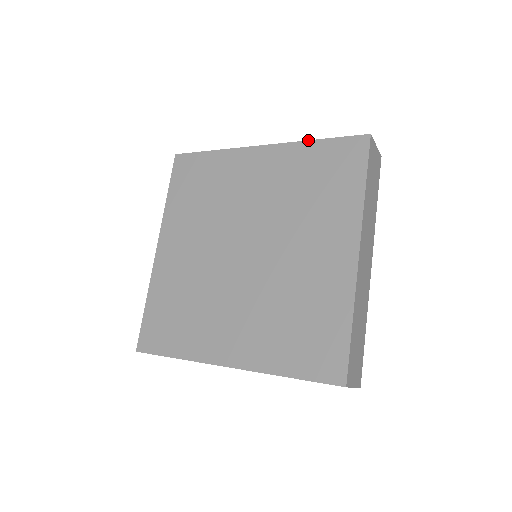
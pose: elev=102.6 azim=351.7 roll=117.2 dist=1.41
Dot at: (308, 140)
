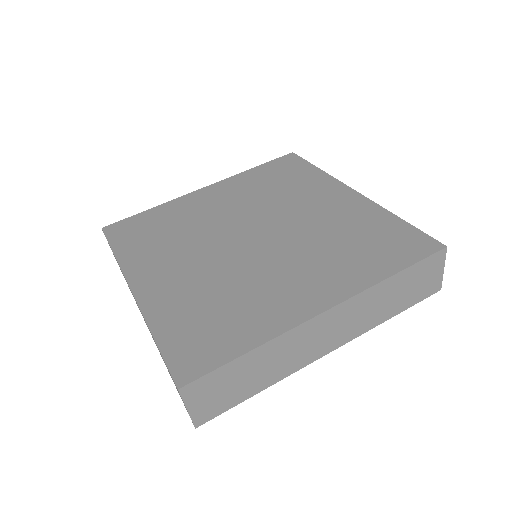
Dot at: occluded
